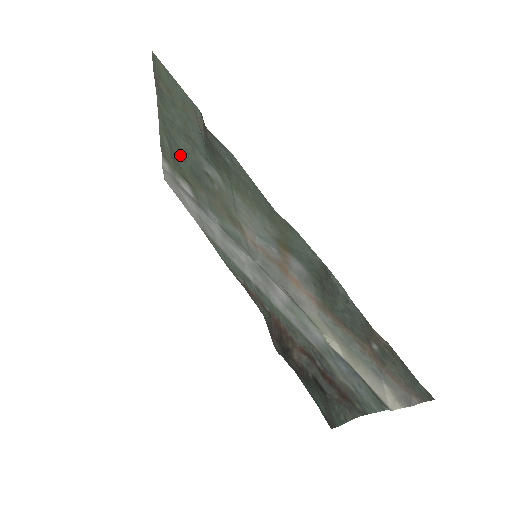
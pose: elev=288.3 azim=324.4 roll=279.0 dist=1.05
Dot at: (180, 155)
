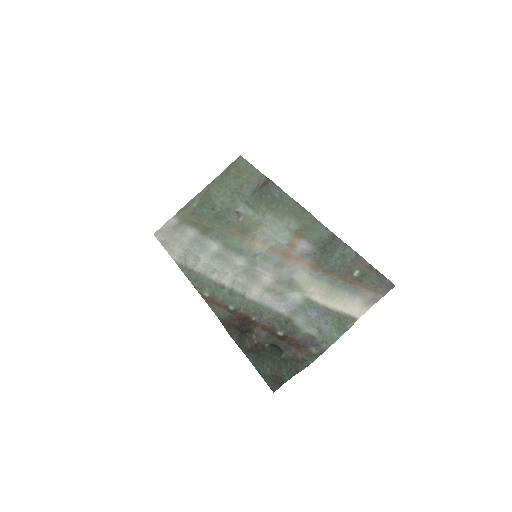
Dot at: (209, 208)
